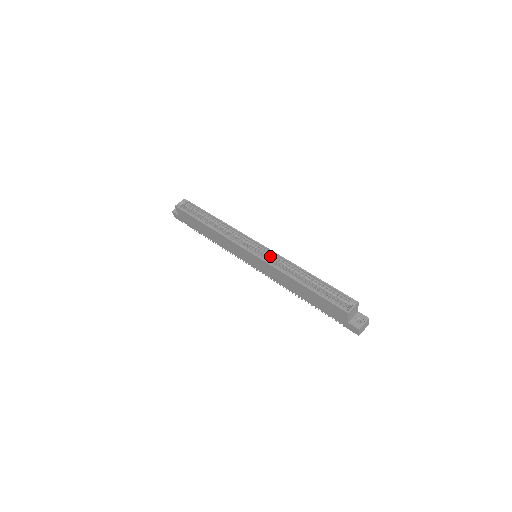
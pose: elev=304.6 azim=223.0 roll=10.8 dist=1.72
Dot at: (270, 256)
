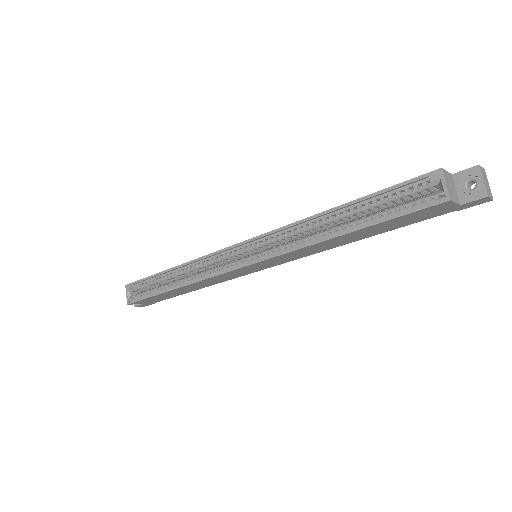
Dot at: (269, 243)
